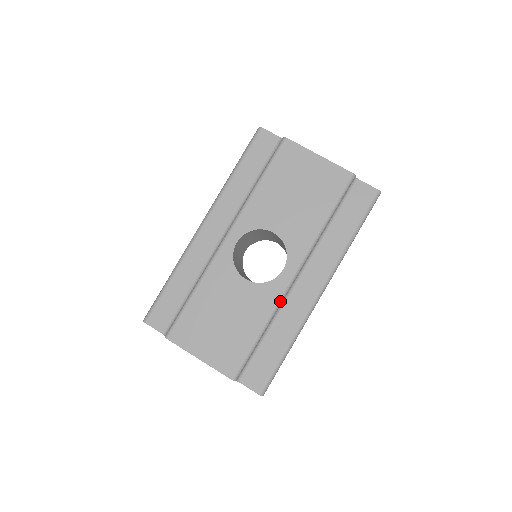
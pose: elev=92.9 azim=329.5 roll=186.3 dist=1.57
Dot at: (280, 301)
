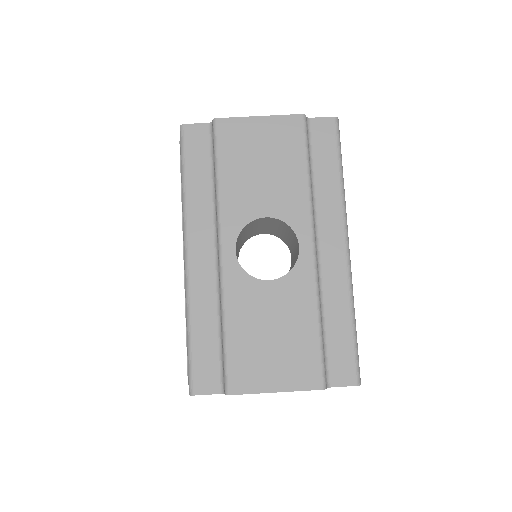
Dot at: (317, 279)
